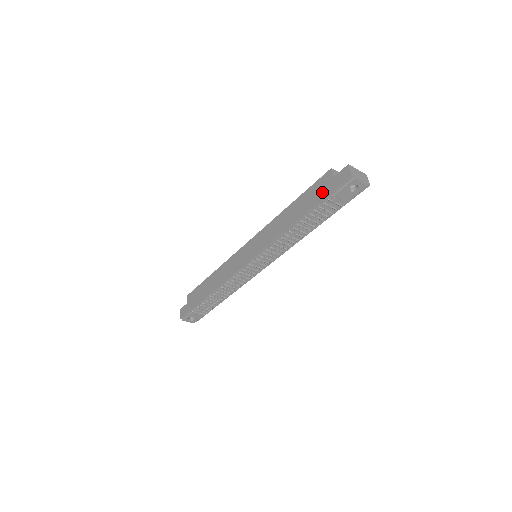
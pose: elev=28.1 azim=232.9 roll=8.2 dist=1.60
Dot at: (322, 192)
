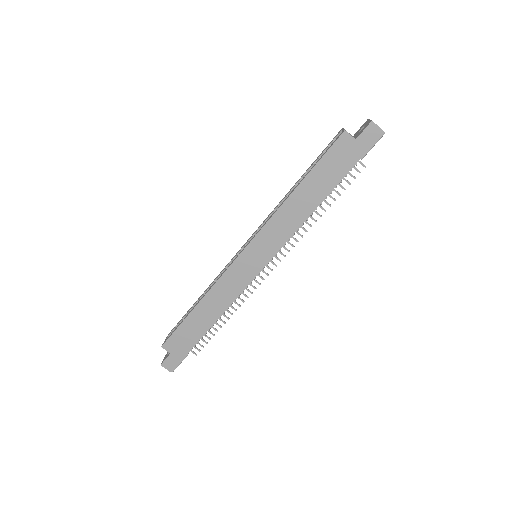
Dot at: (347, 160)
